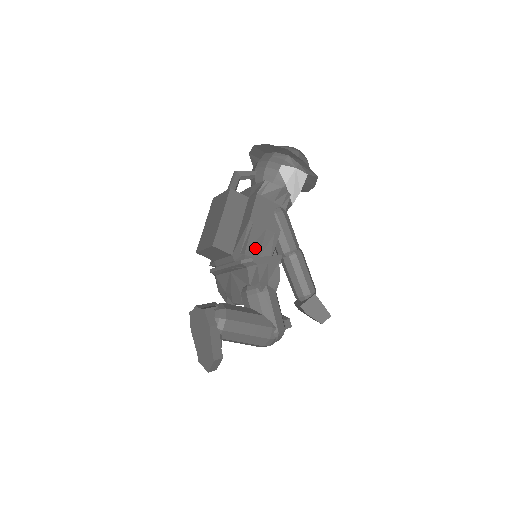
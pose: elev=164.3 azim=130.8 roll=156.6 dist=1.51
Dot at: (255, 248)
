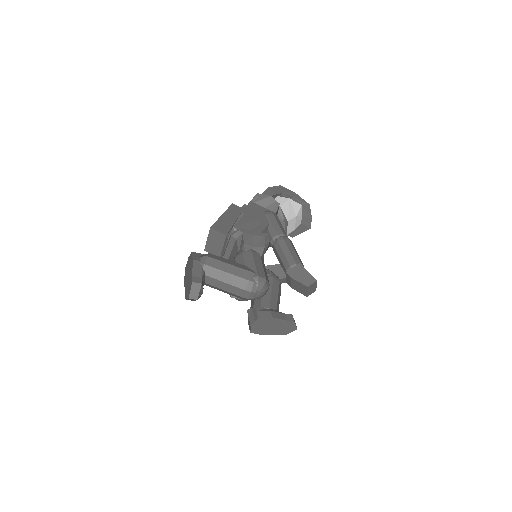
Dot at: (244, 227)
